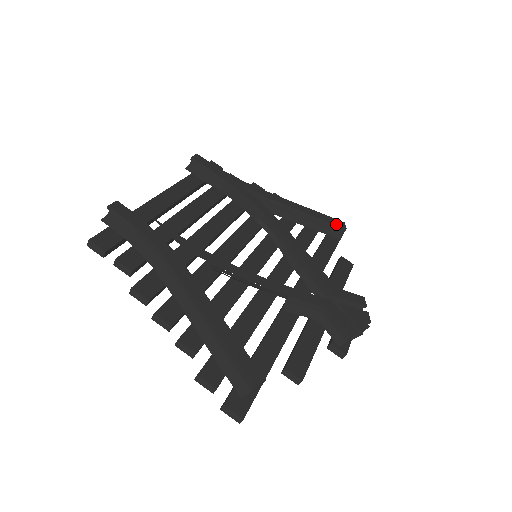
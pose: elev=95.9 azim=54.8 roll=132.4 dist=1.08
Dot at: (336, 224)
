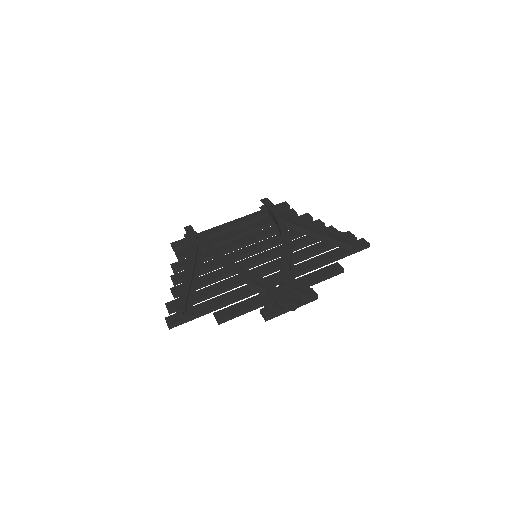
Dot at: (345, 238)
